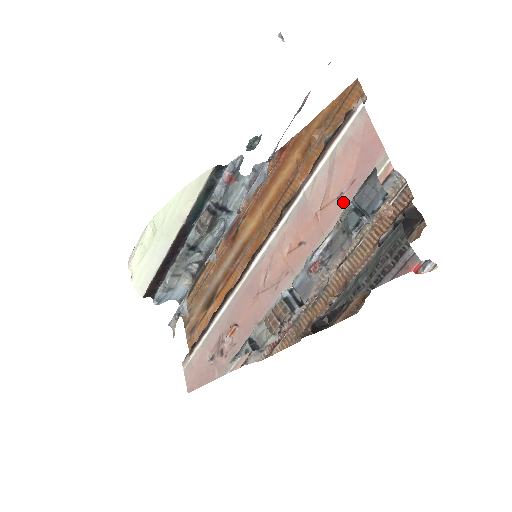
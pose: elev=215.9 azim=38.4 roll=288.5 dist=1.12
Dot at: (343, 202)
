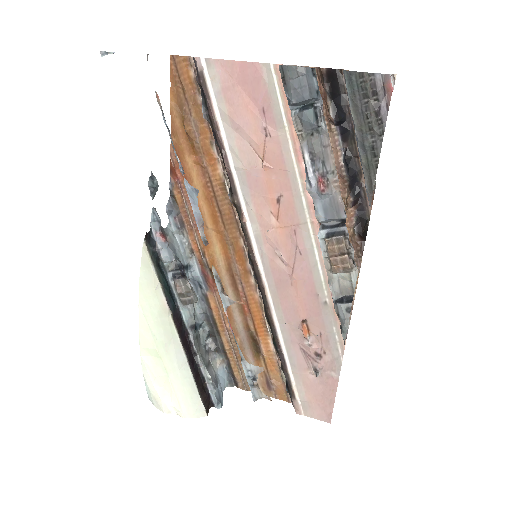
Dot at: (274, 133)
